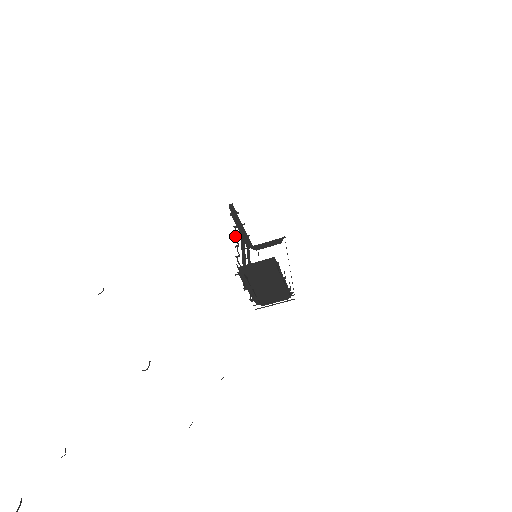
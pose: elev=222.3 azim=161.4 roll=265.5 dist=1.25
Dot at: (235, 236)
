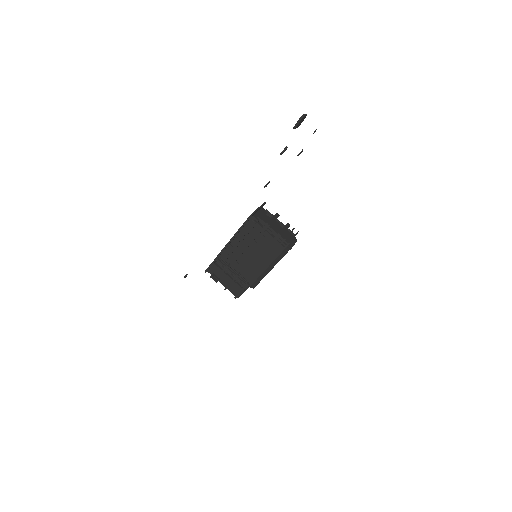
Dot at: (233, 239)
